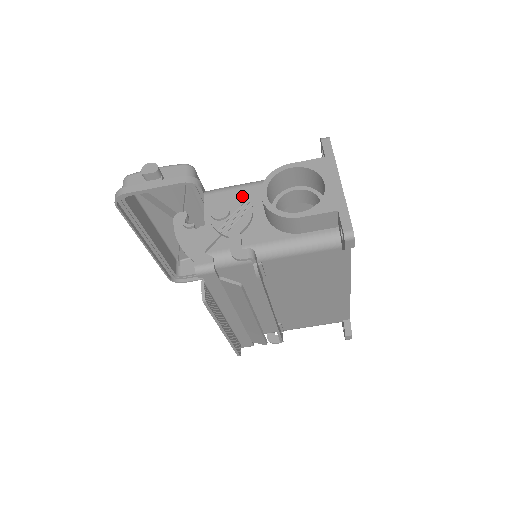
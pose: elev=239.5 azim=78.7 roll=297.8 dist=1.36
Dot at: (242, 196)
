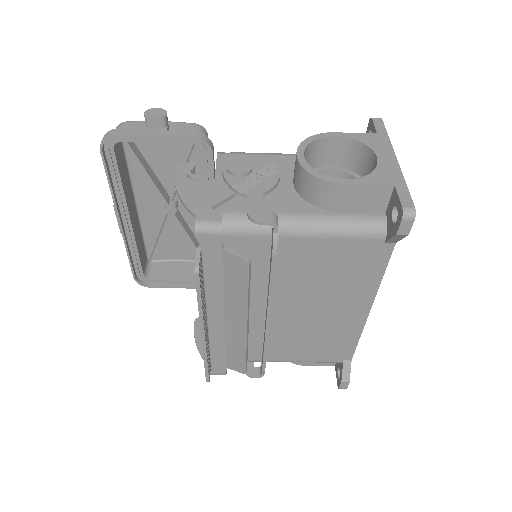
Dot at: occluded
